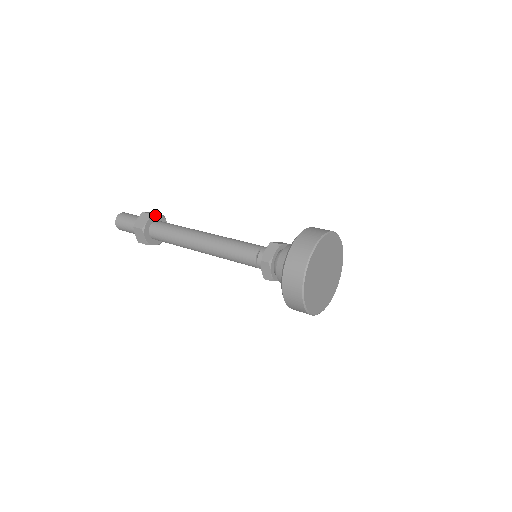
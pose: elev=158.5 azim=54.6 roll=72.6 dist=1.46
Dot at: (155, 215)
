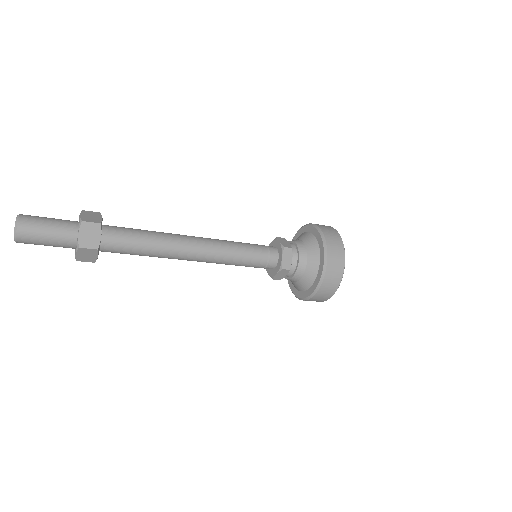
Dot at: occluded
